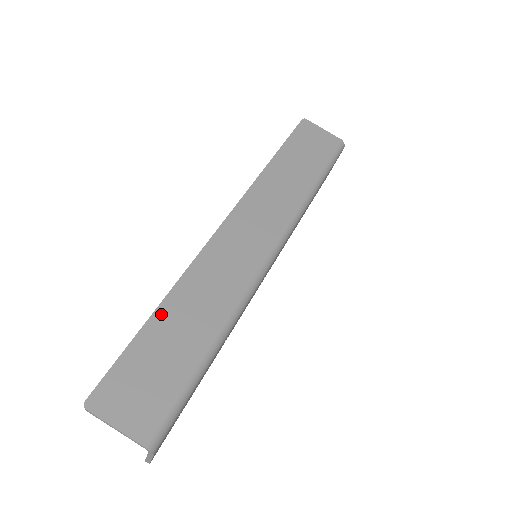
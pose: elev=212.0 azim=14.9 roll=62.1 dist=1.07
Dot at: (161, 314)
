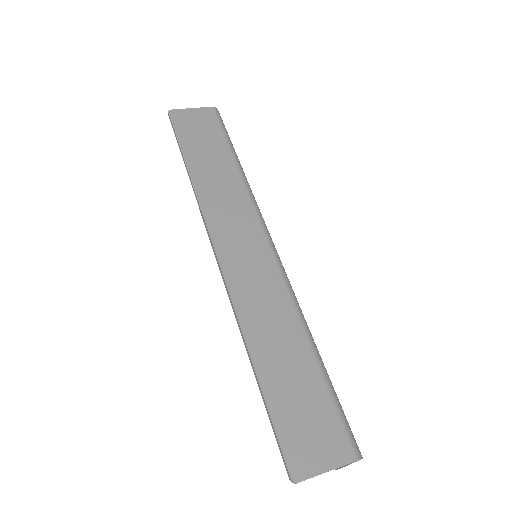
Dot at: (260, 365)
